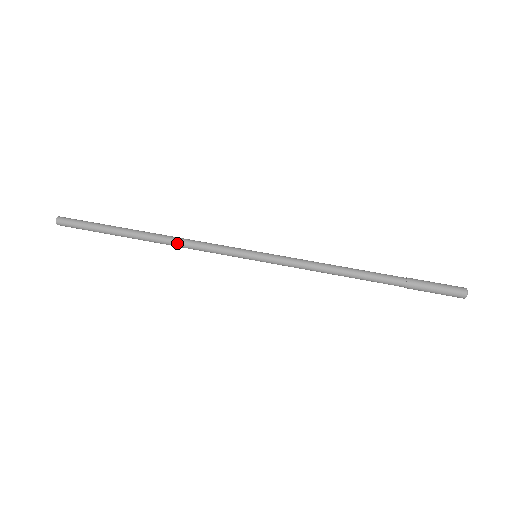
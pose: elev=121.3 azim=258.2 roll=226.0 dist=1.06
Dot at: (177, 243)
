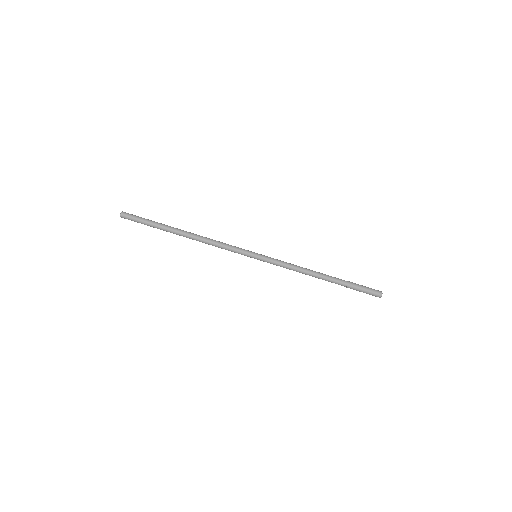
Dot at: (205, 241)
